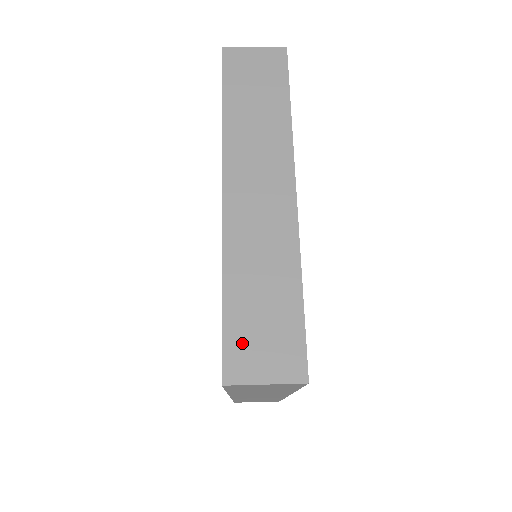
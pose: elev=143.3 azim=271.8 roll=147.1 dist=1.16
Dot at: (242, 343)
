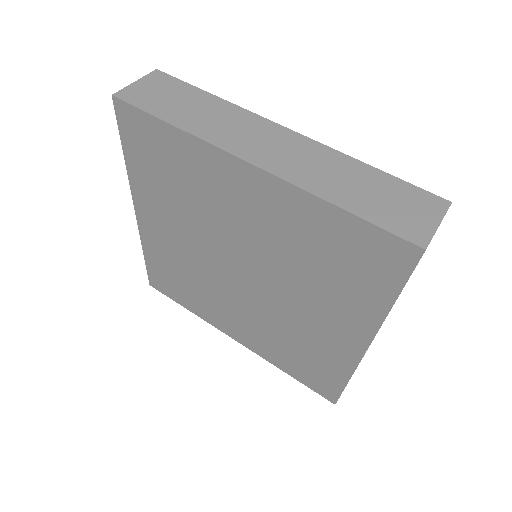
Dot at: (396, 220)
